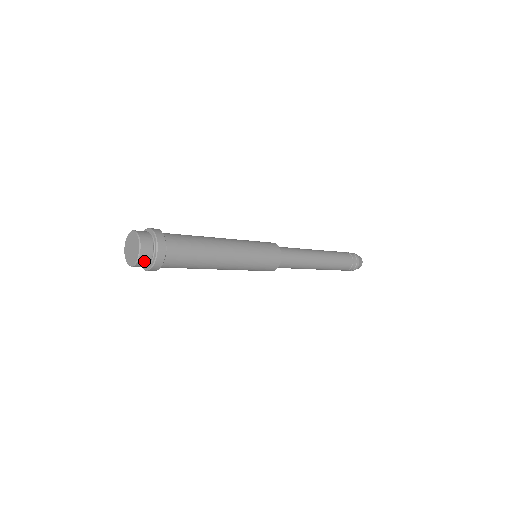
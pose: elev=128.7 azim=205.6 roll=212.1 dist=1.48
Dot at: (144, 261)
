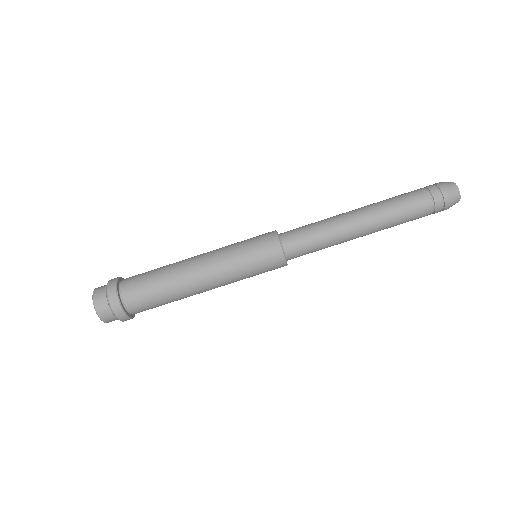
Dot at: (104, 312)
